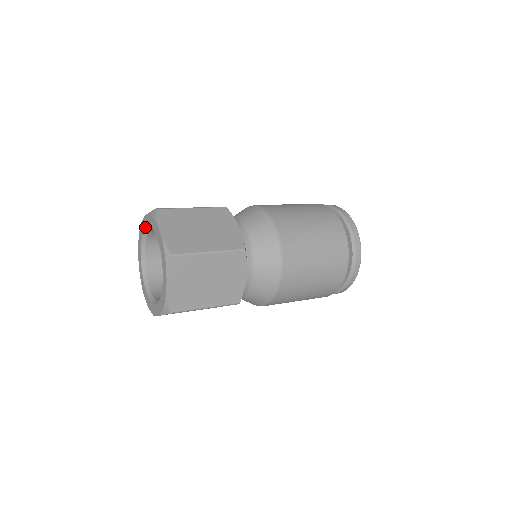
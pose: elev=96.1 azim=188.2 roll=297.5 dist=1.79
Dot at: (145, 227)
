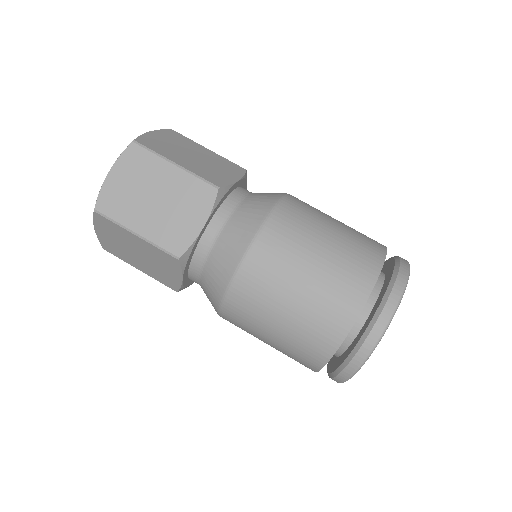
Dot at: occluded
